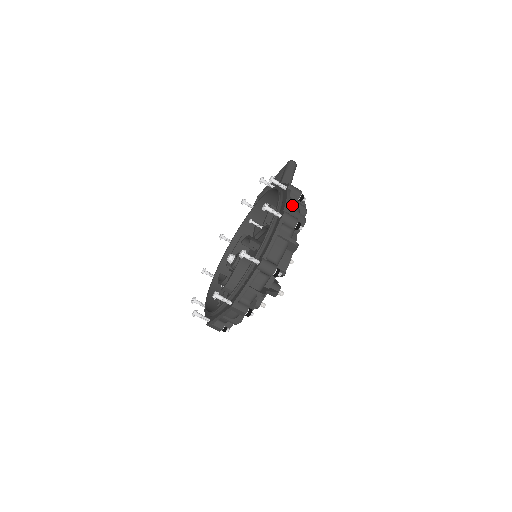
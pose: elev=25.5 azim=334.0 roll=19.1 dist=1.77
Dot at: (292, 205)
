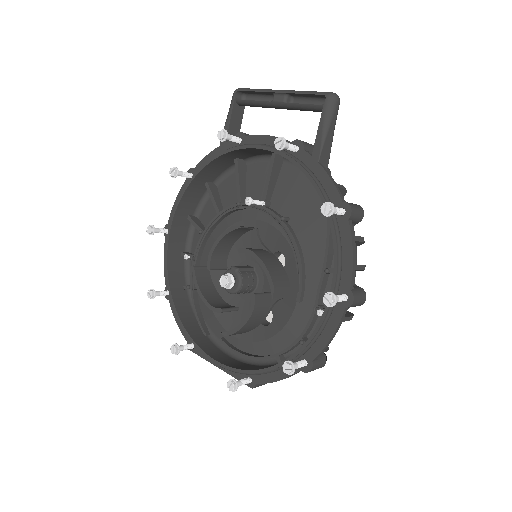
Dot at: occluded
